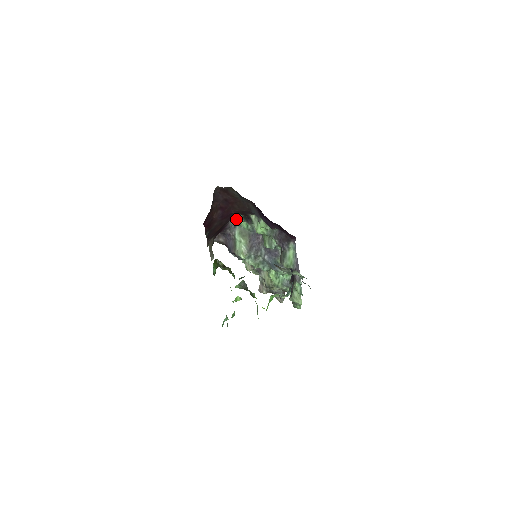
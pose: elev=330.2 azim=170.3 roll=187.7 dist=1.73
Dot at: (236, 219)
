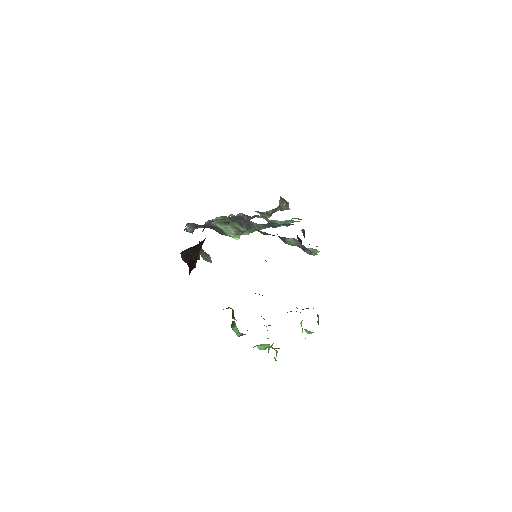
Dot at: occluded
